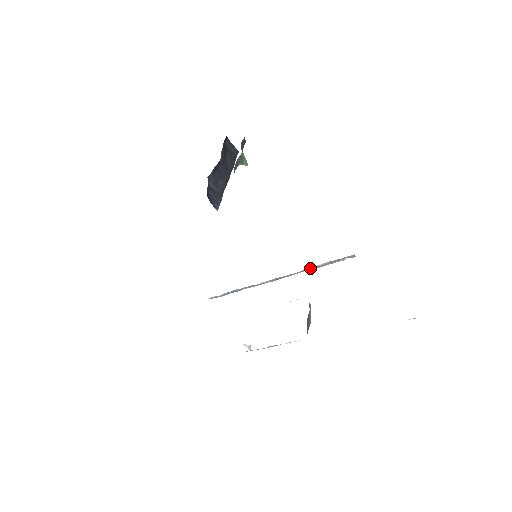
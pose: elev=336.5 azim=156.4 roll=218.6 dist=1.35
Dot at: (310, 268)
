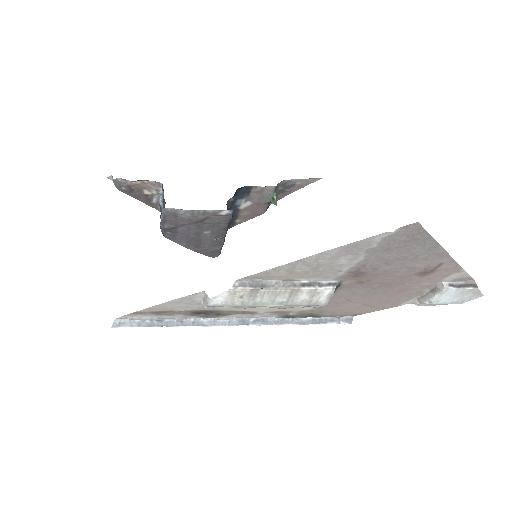
Dot at: (294, 320)
